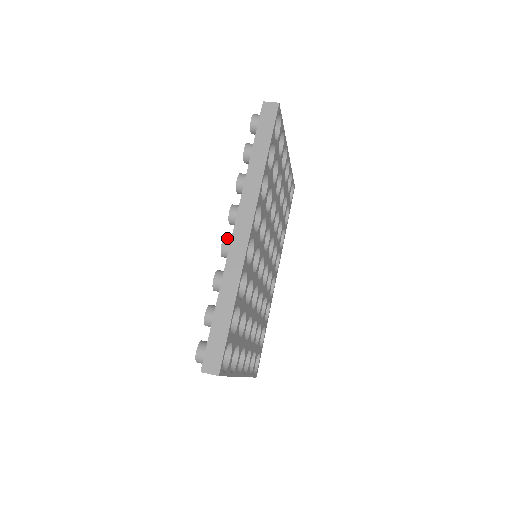
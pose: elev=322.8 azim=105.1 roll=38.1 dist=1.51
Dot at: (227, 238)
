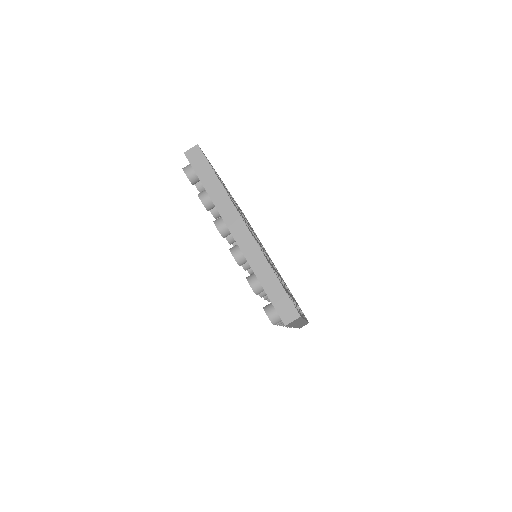
Dot at: occluded
